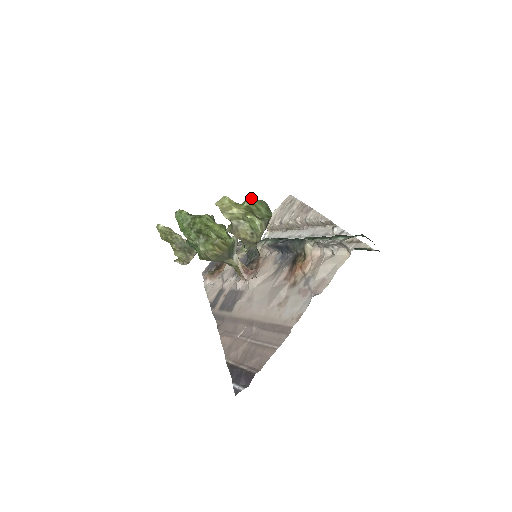
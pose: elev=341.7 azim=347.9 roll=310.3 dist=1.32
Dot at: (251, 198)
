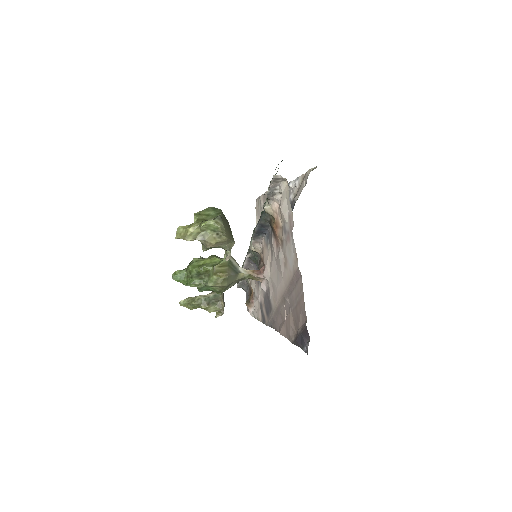
Dot at: (196, 213)
